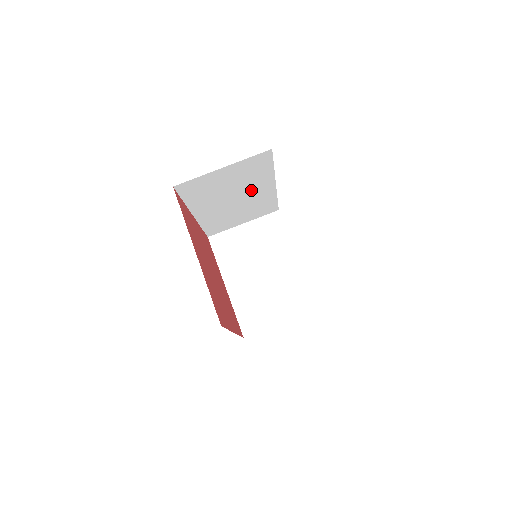
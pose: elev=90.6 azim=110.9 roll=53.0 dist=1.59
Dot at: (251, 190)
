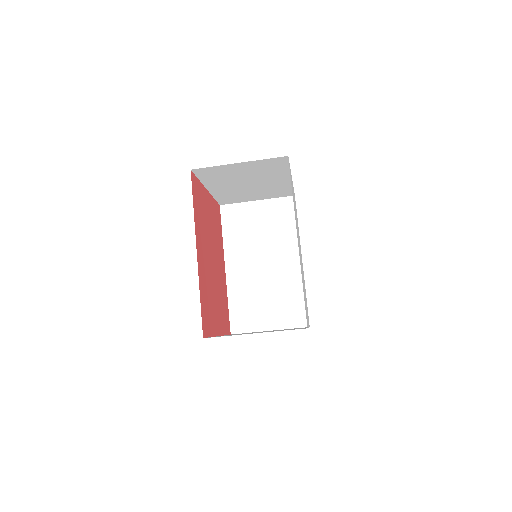
Dot at: occluded
